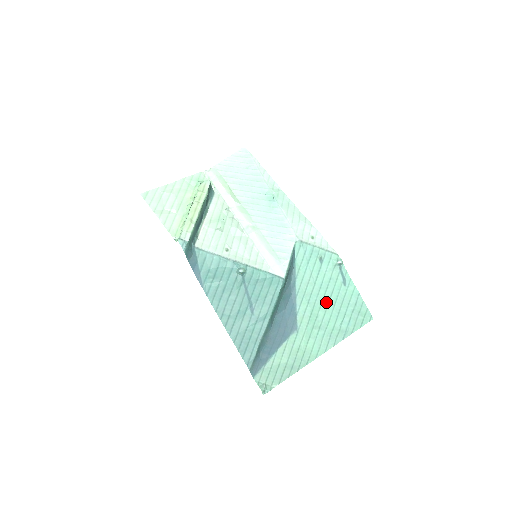
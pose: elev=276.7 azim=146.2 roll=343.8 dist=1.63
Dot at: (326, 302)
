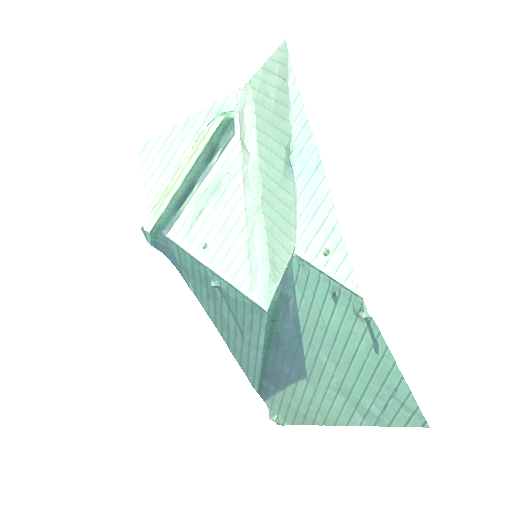
Dot at: (346, 363)
